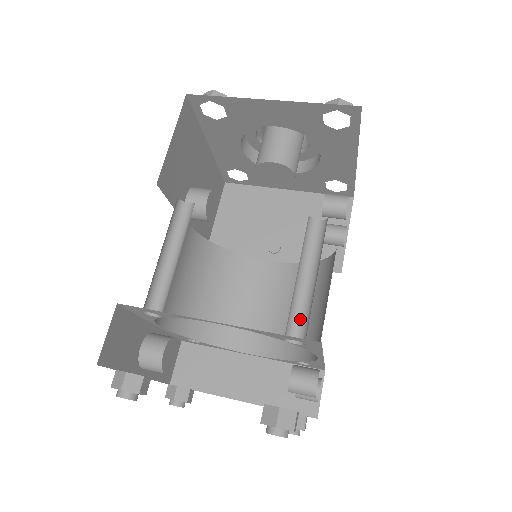
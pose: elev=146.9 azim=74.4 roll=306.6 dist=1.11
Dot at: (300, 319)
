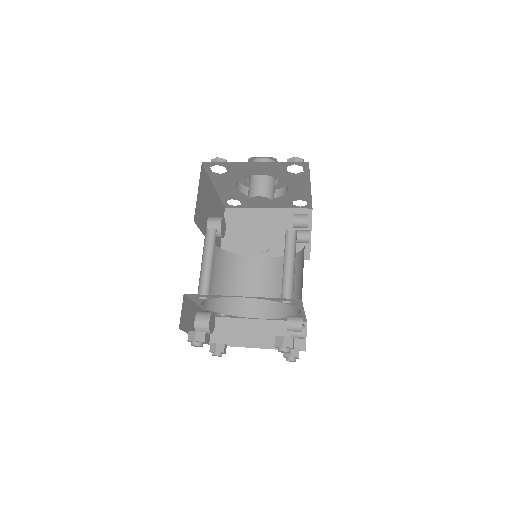
Dot at: (288, 289)
